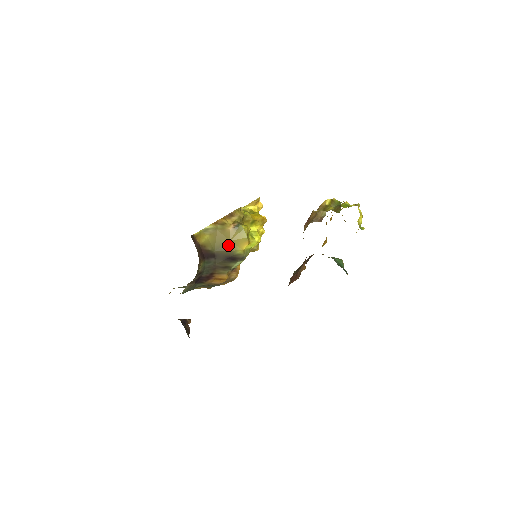
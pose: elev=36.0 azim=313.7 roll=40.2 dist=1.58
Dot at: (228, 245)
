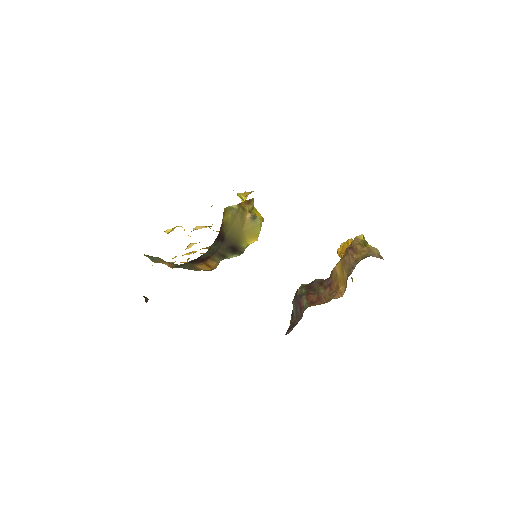
Dot at: (239, 234)
